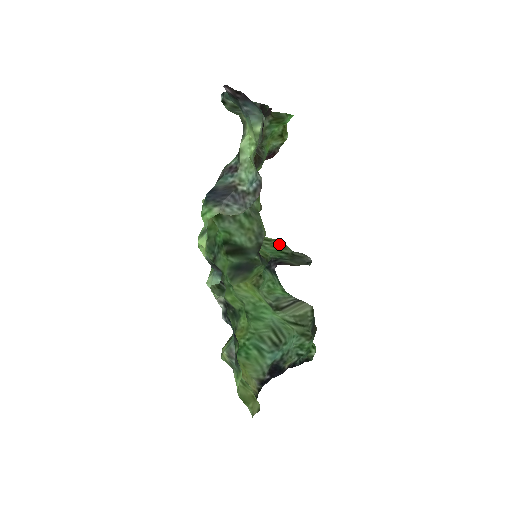
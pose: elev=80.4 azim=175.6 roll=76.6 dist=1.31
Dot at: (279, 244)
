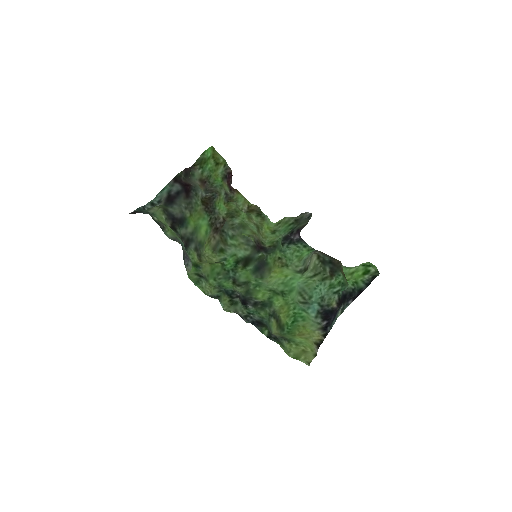
Dot at: (285, 221)
